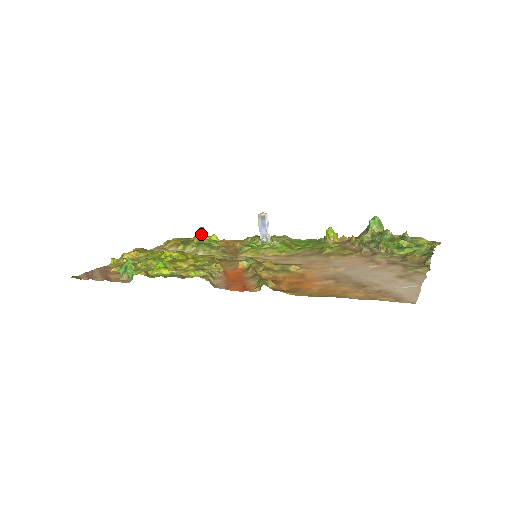
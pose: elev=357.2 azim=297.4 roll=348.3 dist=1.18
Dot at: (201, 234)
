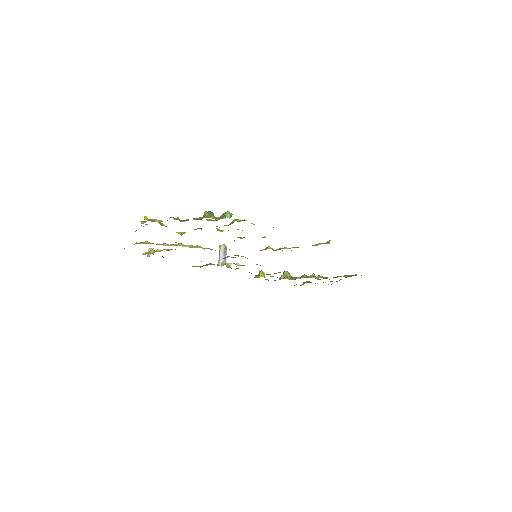
Dot at: occluded
